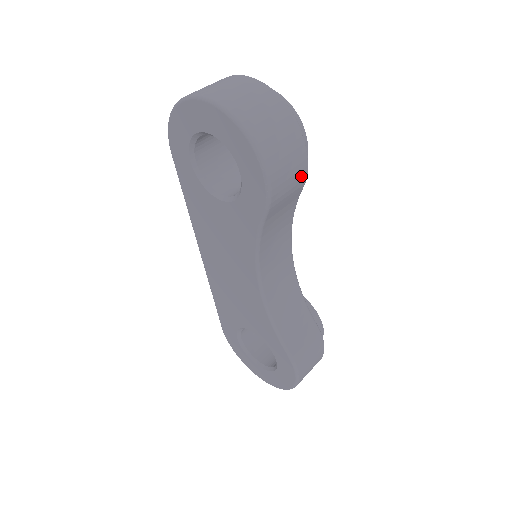
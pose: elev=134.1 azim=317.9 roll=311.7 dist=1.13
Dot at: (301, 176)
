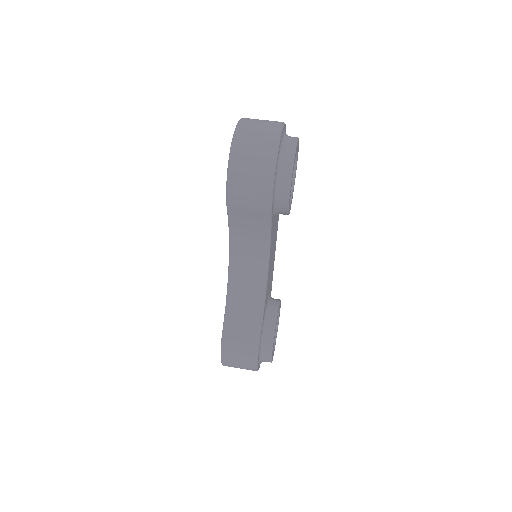
Dot at: (262, 203)
